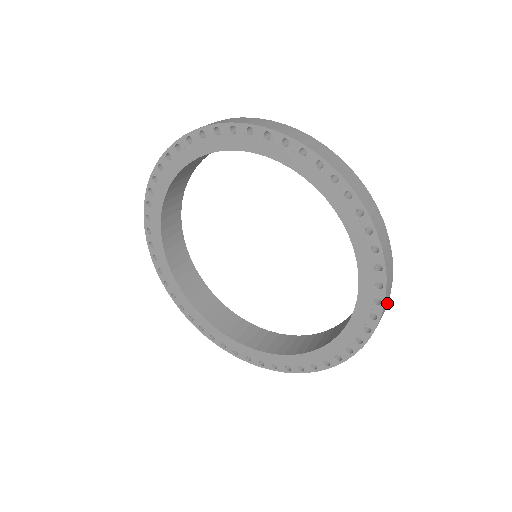
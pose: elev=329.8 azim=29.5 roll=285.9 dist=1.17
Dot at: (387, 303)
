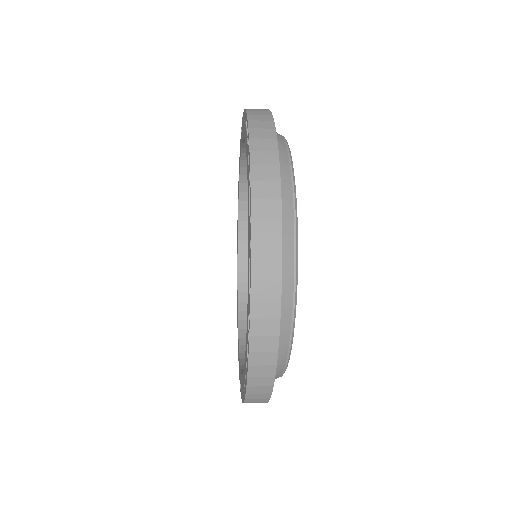
Dot at: (270, 115)
